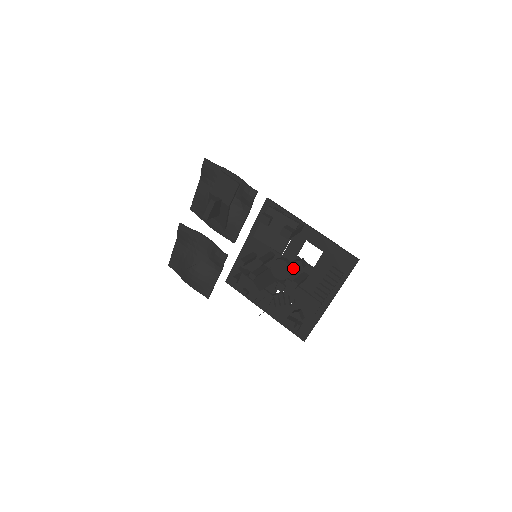
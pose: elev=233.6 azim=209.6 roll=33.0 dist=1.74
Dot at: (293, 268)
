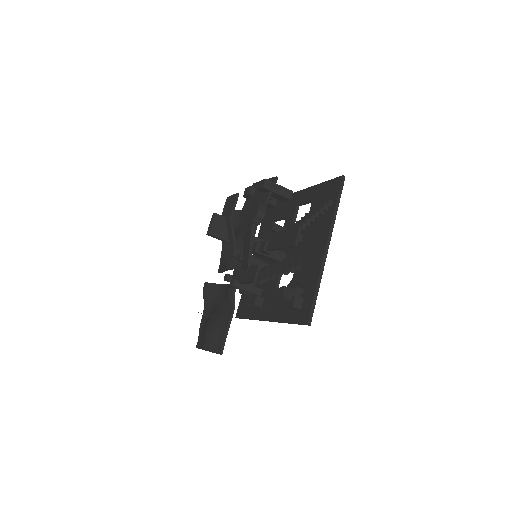
Dot at: occluded
